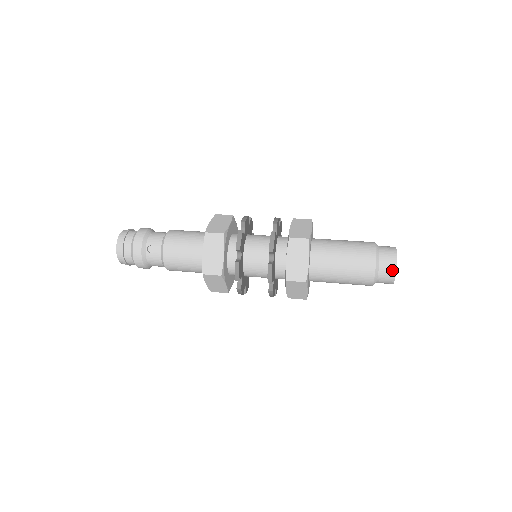
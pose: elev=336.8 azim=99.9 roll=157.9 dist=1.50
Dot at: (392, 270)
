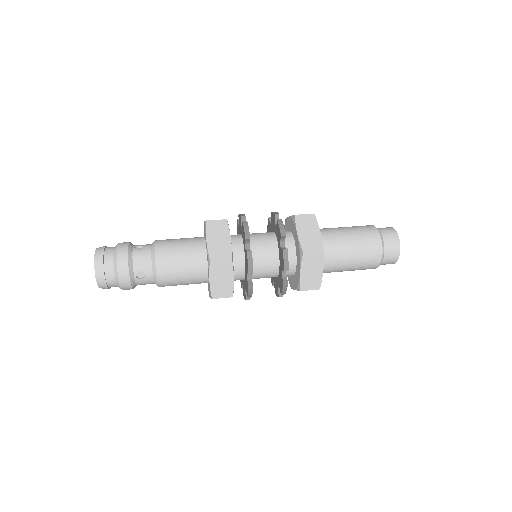
Dot at: (395, 258)
